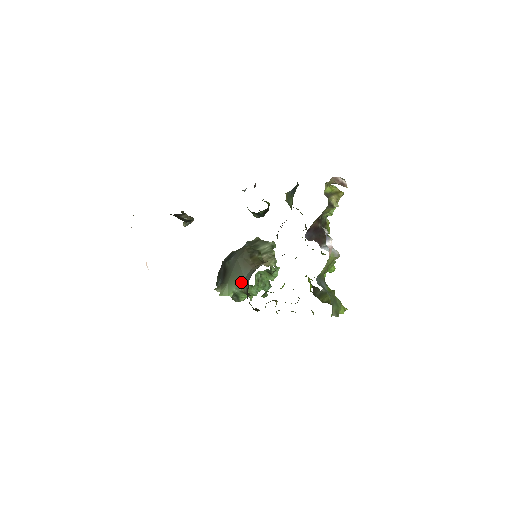
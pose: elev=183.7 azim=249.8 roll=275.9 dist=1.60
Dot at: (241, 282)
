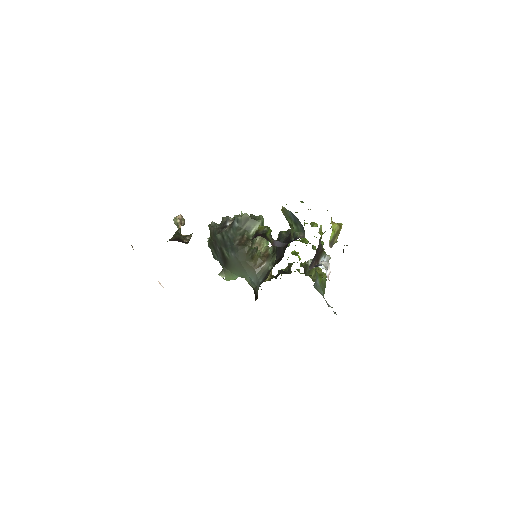
Dot at: (245, 277)
